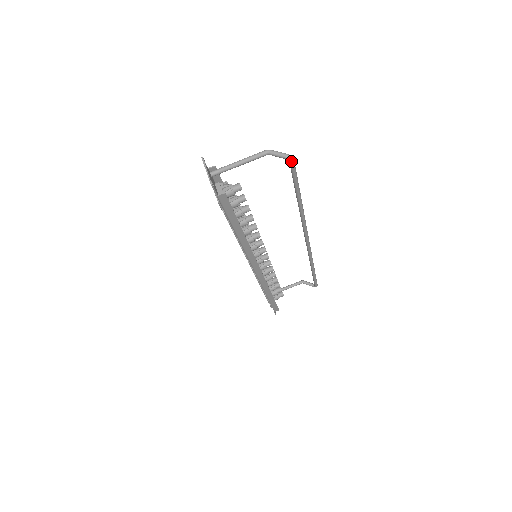
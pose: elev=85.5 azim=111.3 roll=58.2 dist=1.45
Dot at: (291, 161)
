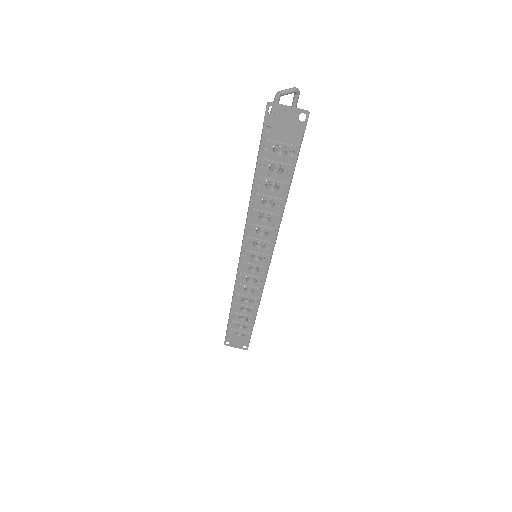
Dot at: (299, 93)
